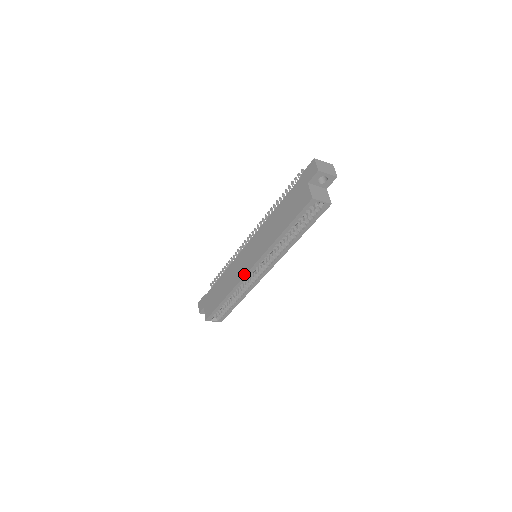
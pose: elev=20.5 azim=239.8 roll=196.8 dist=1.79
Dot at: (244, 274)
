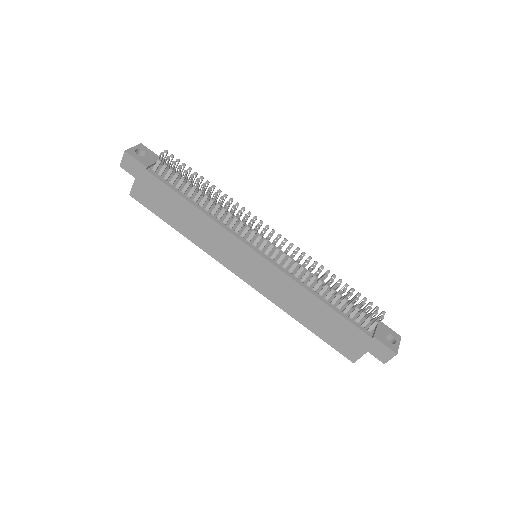
Dot at: (229, 268)
